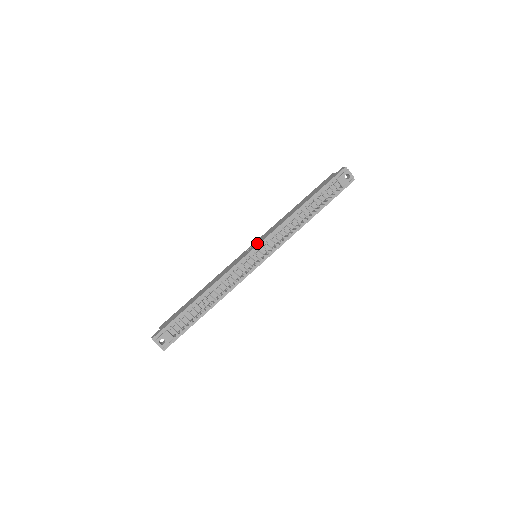
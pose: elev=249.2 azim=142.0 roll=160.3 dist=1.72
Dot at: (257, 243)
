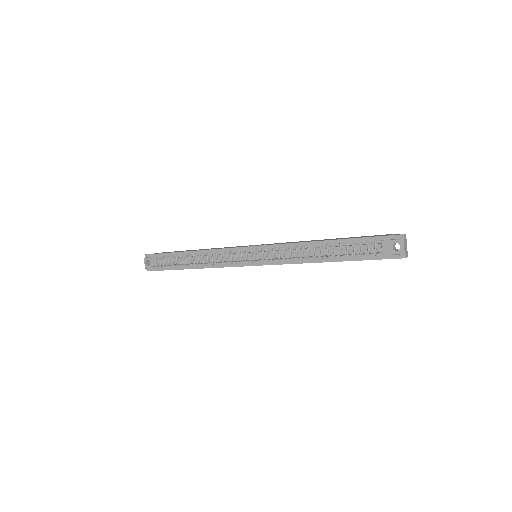
Dot at: occluded
